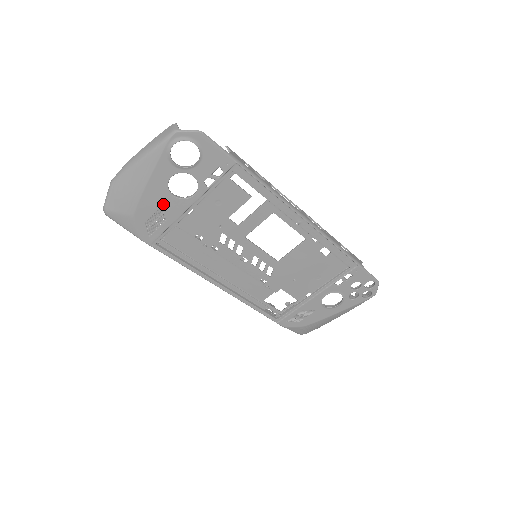
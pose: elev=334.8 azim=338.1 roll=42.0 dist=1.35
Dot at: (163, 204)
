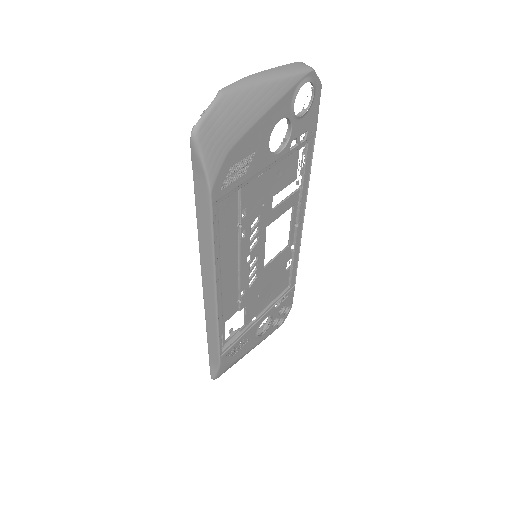
Dot at: (257, 149)
